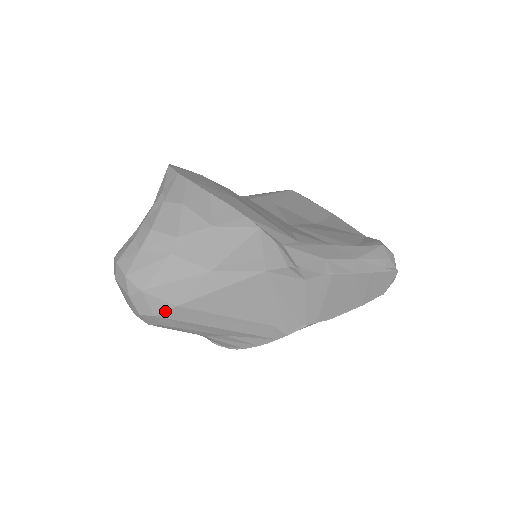
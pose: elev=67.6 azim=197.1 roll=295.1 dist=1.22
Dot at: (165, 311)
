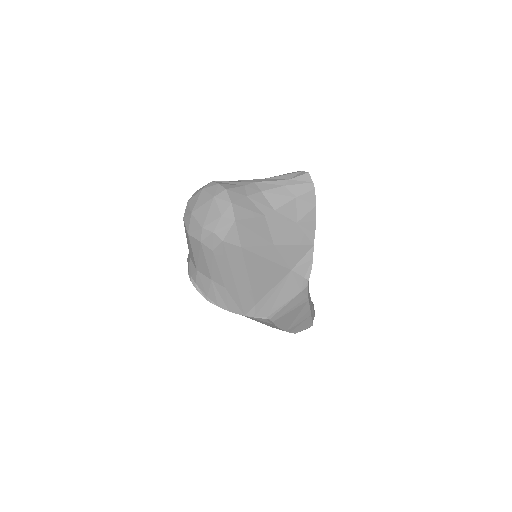
Dot at: (232, 244)
